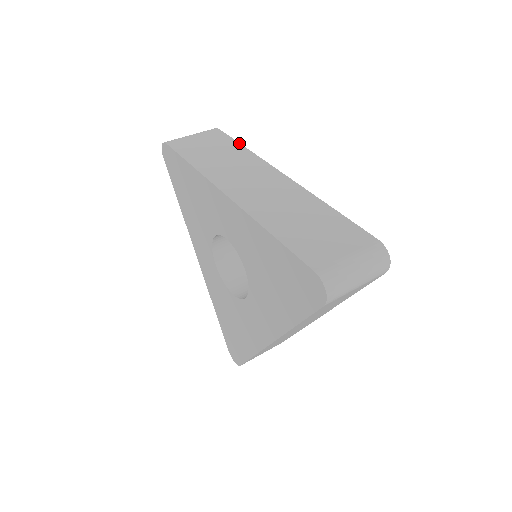
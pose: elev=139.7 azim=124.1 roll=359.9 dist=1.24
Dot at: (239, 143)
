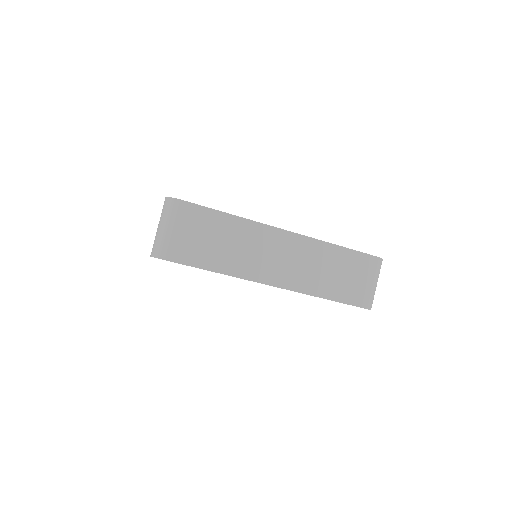
Dot at: (222, 212)
